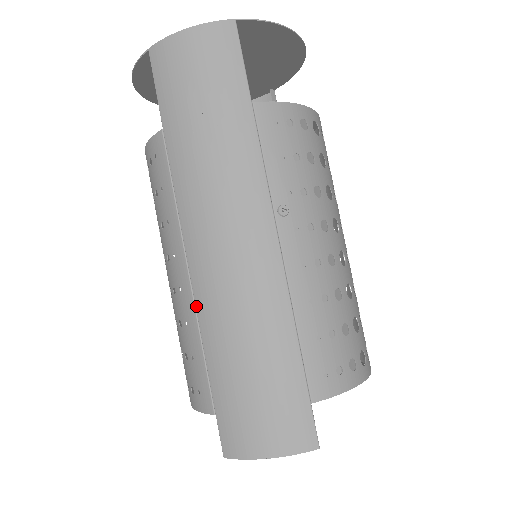
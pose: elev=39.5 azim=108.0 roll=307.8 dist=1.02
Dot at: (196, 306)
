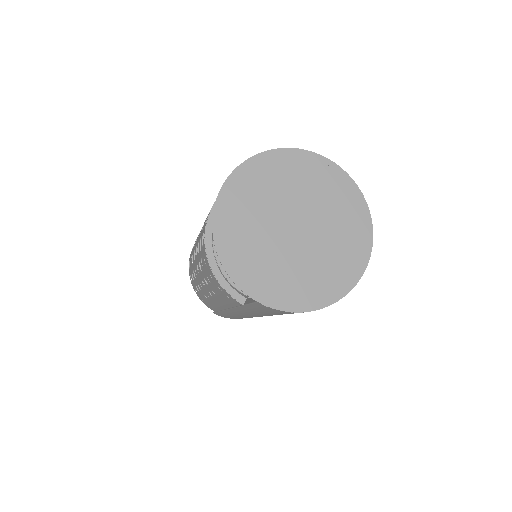
Dot at: occluded
